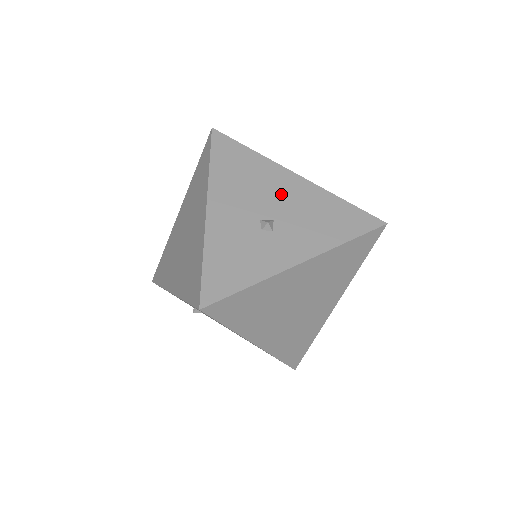
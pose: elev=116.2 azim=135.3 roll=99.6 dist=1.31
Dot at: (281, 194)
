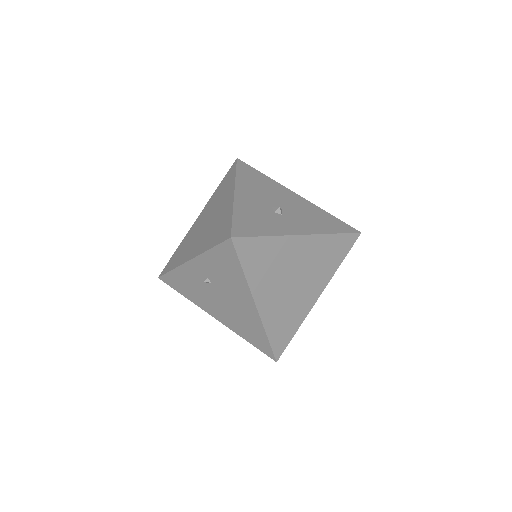
Dot at: (286, 200)
